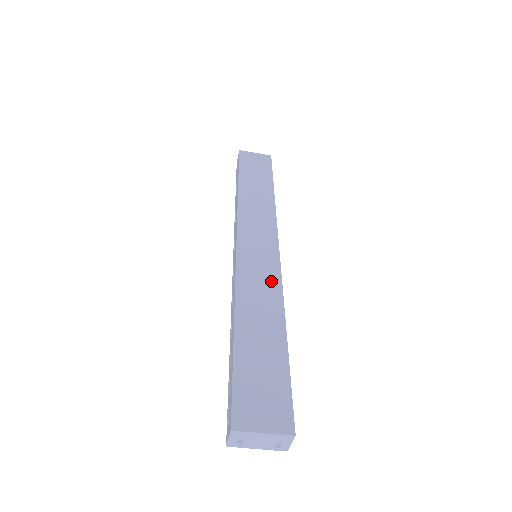
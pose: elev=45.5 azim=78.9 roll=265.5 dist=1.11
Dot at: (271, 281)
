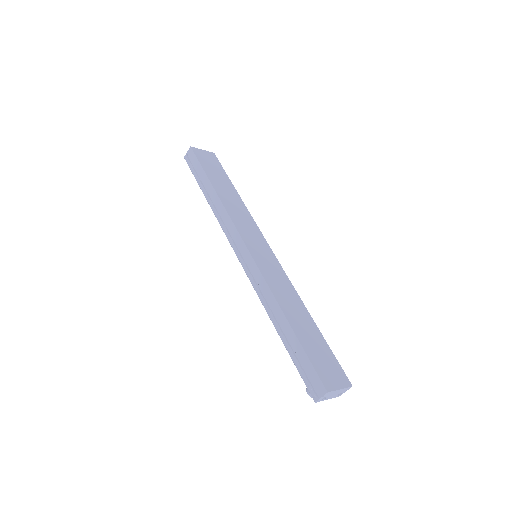
Dot at: (283, 279)
